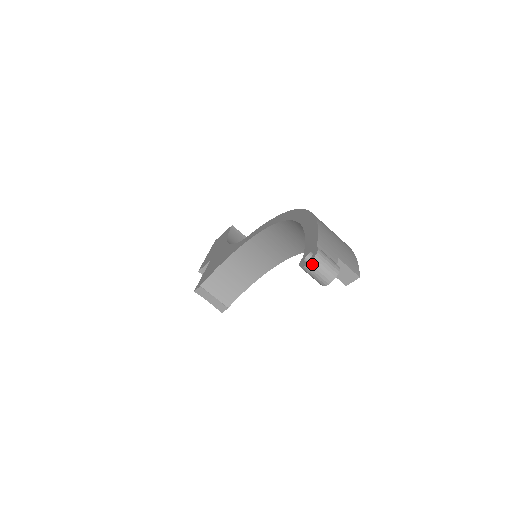
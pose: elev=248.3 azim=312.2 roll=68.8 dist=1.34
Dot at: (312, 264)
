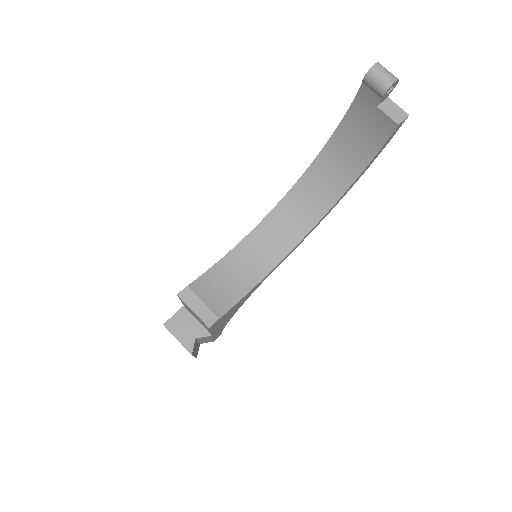
Dot at: (378, 65)
